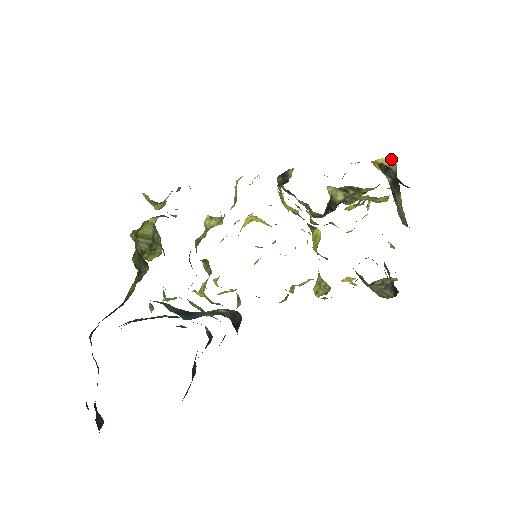
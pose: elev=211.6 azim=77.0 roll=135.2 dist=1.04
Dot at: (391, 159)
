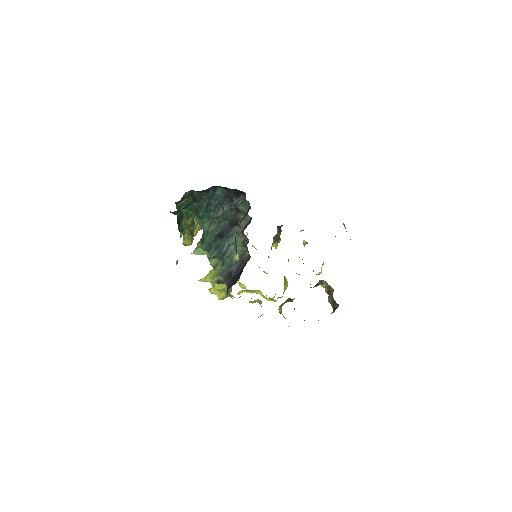
Dot at: occluded
